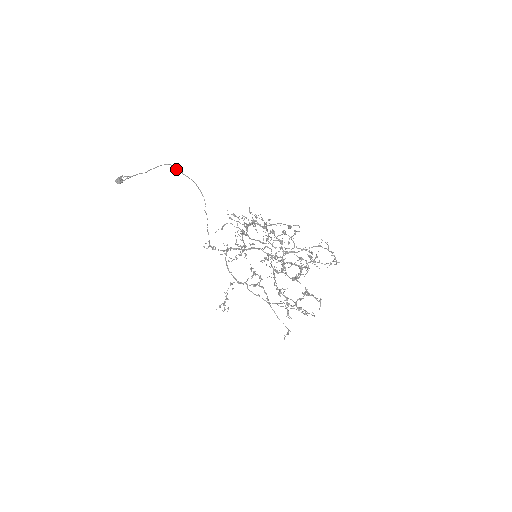
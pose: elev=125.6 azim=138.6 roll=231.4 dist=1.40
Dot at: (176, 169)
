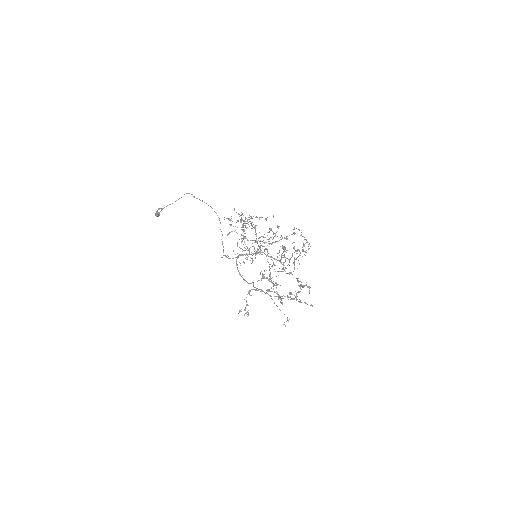
Dot at: (194, 197)
